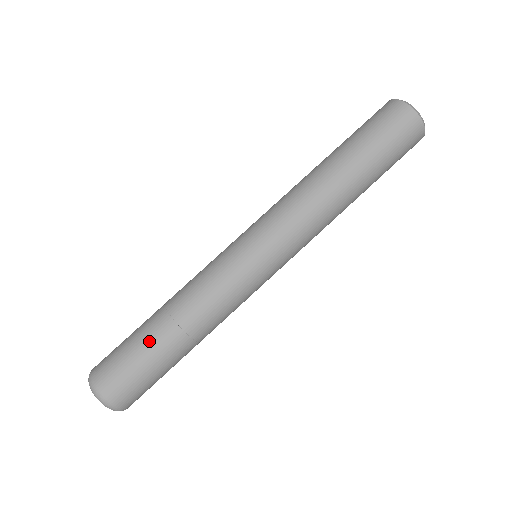
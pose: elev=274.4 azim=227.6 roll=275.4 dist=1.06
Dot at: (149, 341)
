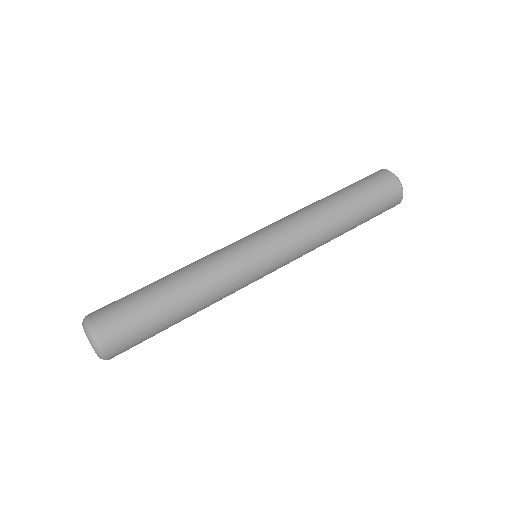
Dot at: (159, 309)
